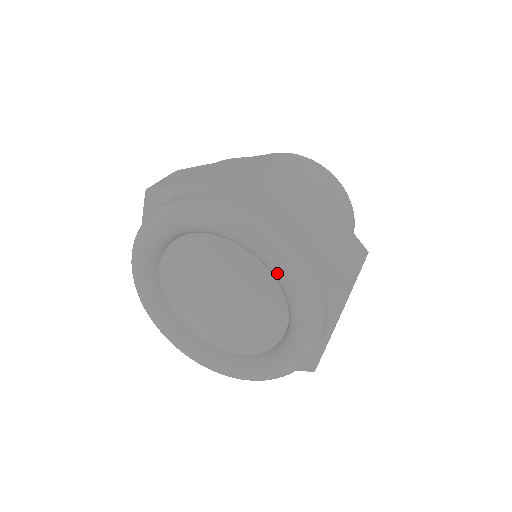
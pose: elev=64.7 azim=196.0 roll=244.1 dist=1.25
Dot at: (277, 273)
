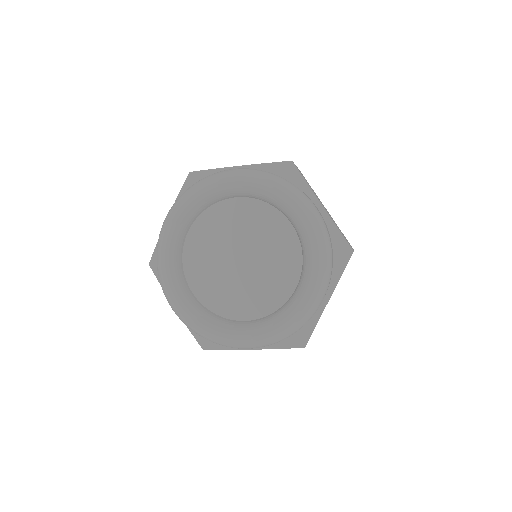
Dot at: (304, 224)
